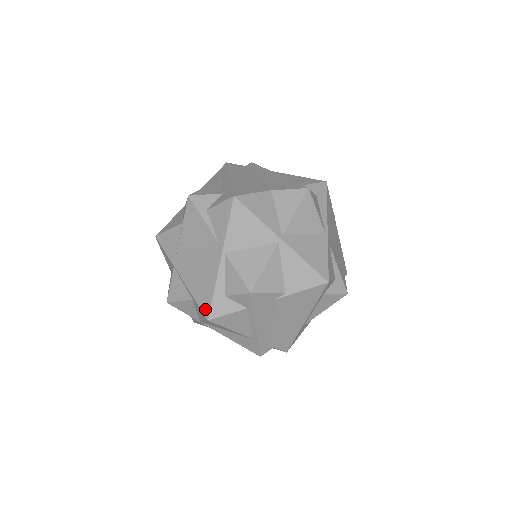
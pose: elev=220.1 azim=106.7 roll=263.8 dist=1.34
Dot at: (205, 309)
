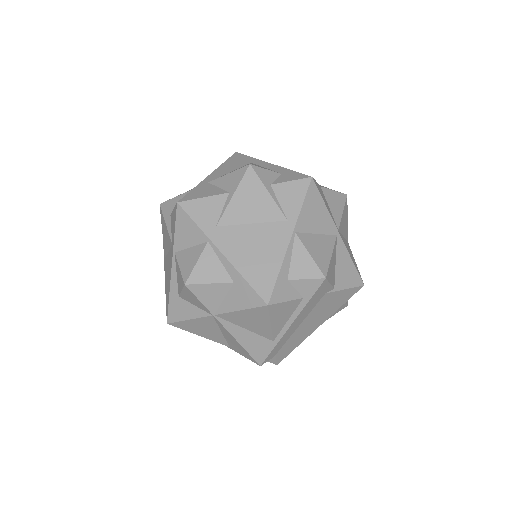
Dot at: (264, 292)
